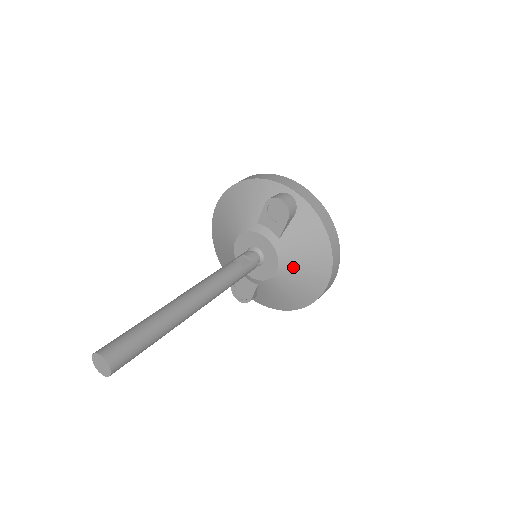
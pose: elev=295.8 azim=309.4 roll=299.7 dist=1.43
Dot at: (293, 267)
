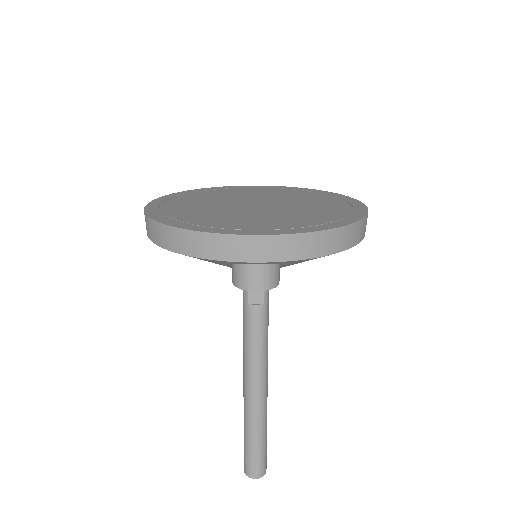
Dot at: occluded
